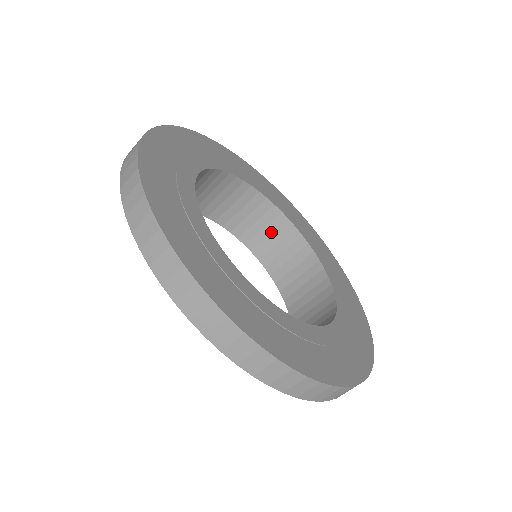
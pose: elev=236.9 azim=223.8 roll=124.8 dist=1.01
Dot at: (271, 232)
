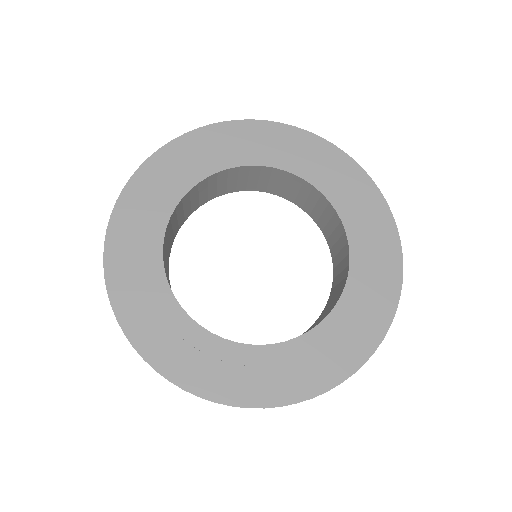
Dot at: (337, 237)
